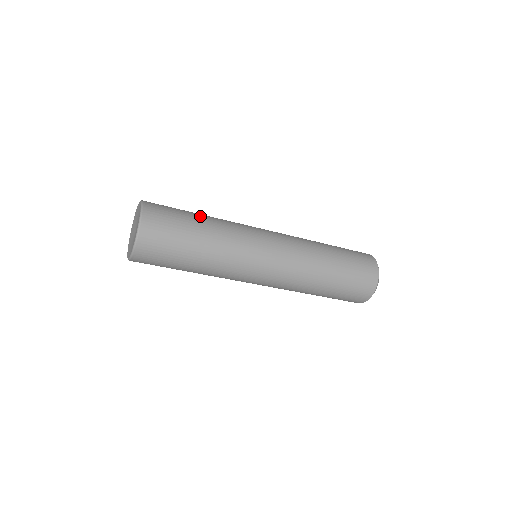
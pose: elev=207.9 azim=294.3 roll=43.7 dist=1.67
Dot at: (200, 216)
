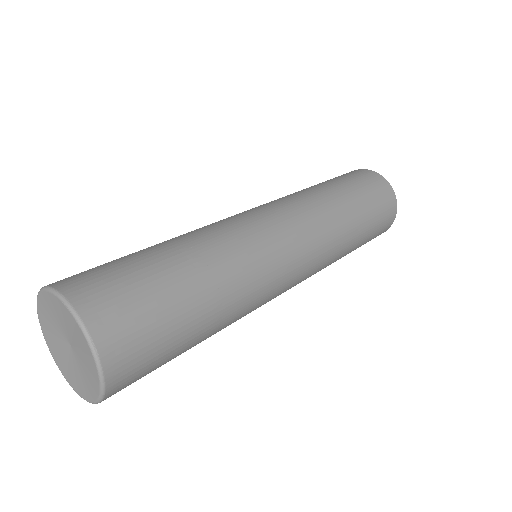
Dot at: (202, 337)
